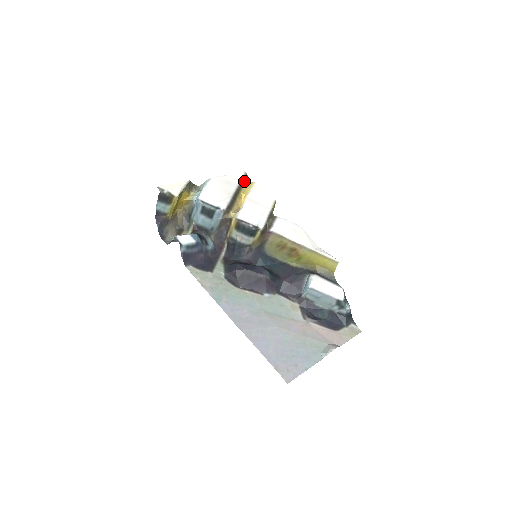
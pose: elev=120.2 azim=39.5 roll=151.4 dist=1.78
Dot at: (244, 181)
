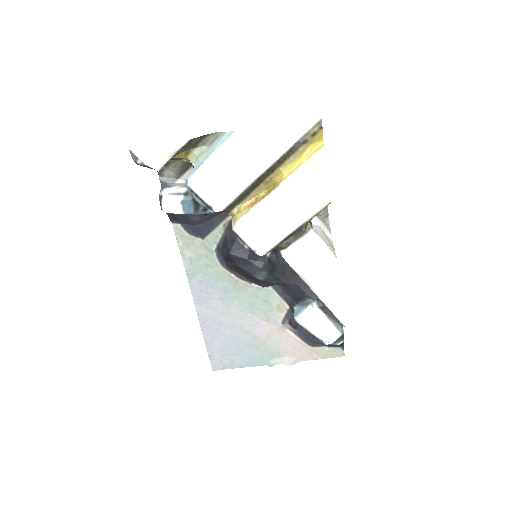
Dot at: (303, 142)
